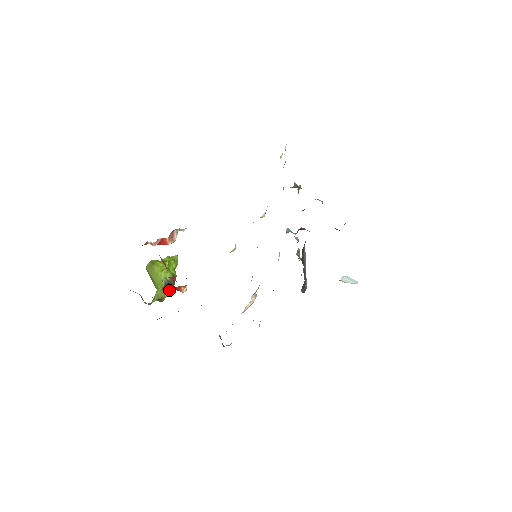
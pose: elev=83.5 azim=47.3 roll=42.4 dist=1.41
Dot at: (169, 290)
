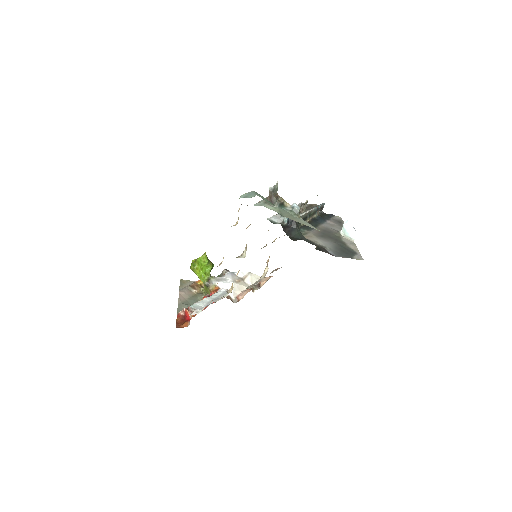
Dot at: (209, 292)
